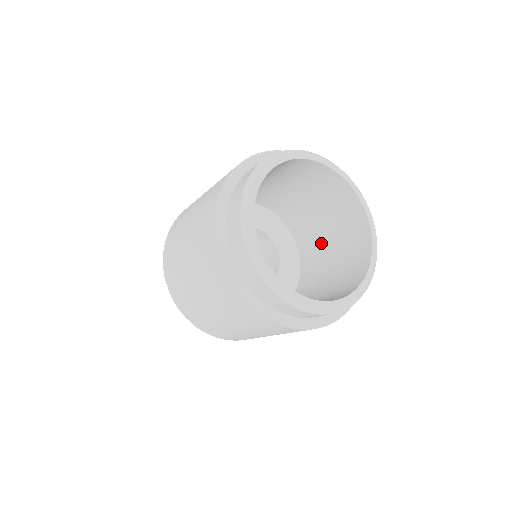
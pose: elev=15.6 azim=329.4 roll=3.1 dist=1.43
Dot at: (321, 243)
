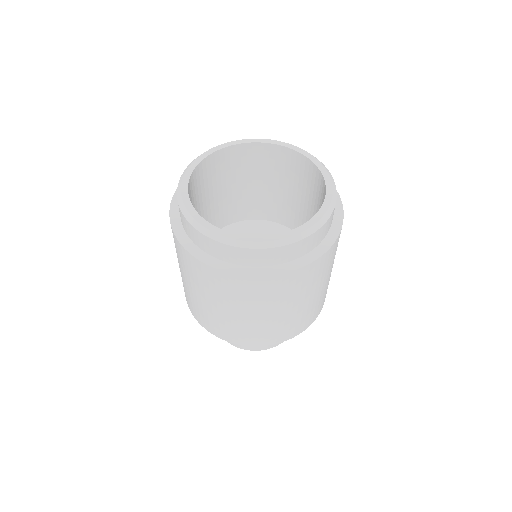
Dot at: occluded
